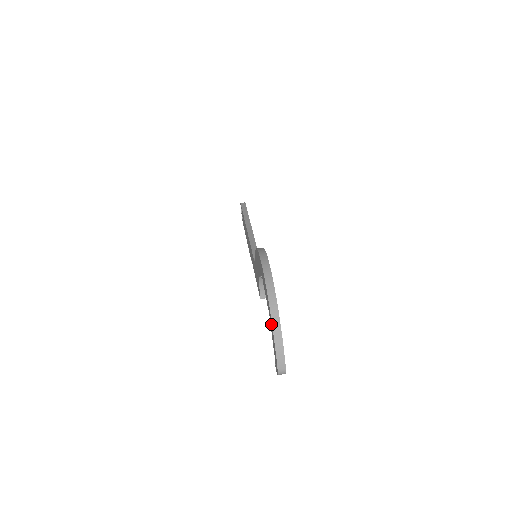
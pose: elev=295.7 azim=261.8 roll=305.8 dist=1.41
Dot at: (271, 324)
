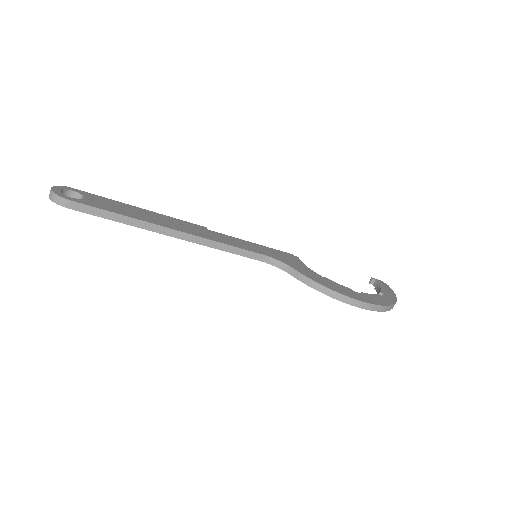
Dot at: occluded
